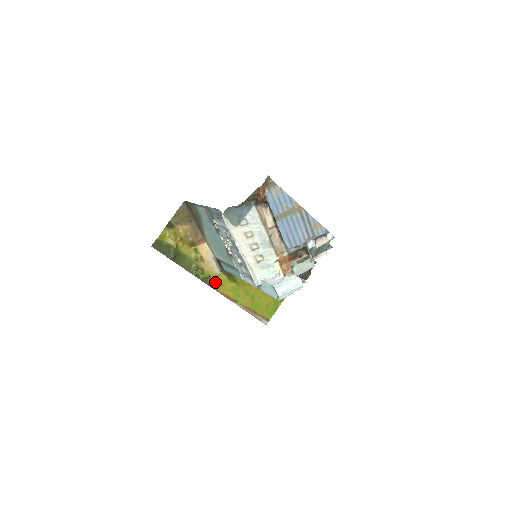
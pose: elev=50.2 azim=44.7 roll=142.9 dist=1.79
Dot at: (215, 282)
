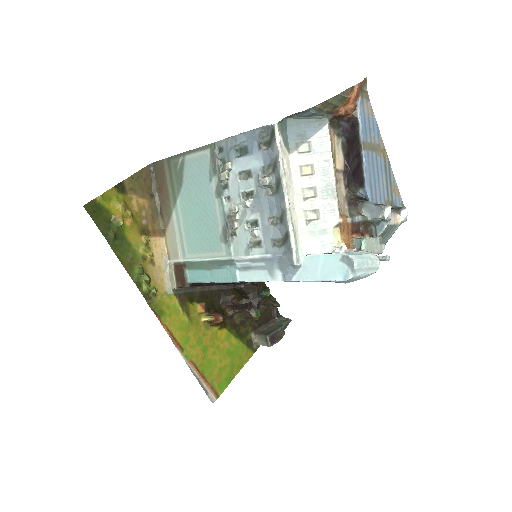
Dot at: (161, 305)
